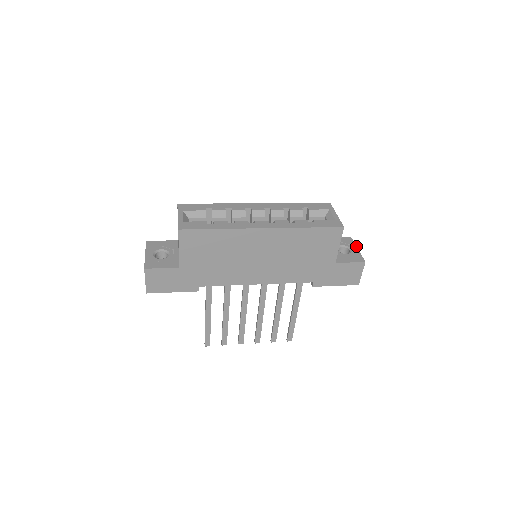
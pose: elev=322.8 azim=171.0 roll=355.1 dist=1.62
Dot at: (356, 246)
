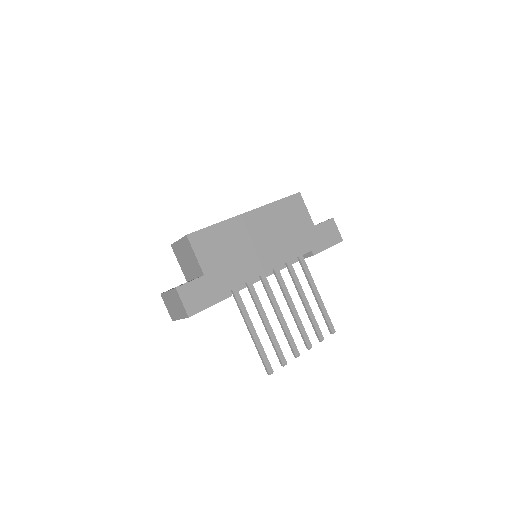
Dot at: occluded
